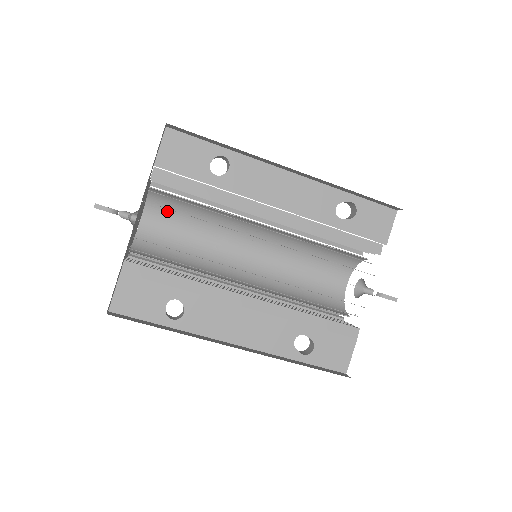
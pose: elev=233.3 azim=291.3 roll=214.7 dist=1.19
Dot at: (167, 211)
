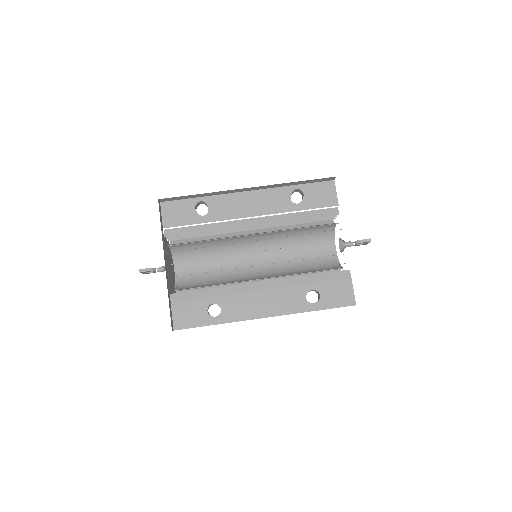
Dot at: (188, 257)
